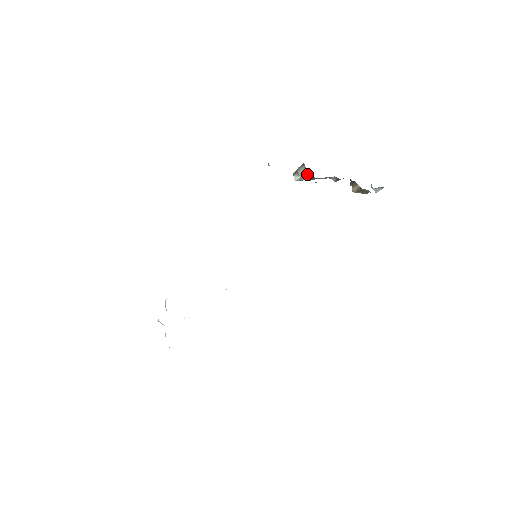
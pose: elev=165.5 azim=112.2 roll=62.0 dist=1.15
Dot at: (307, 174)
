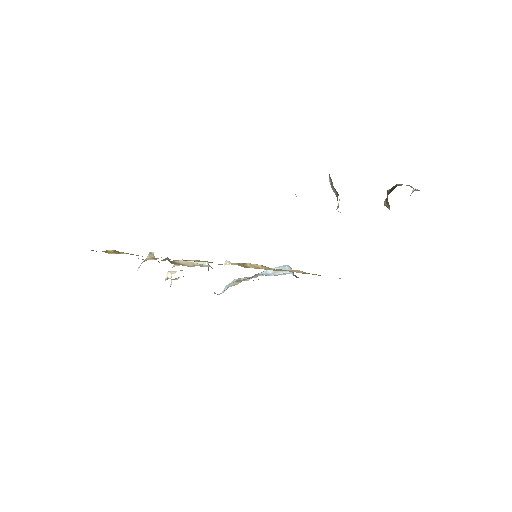
Dot at: occluded
